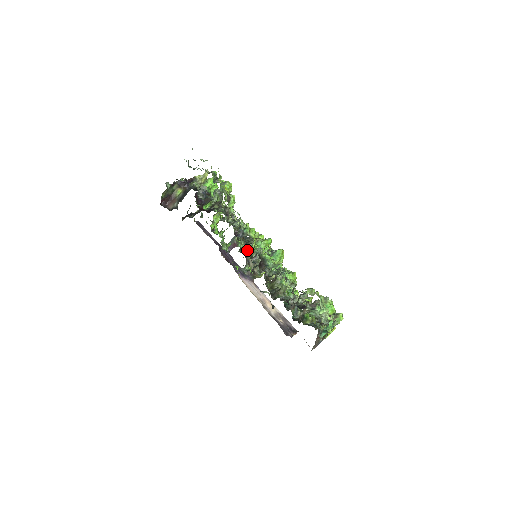
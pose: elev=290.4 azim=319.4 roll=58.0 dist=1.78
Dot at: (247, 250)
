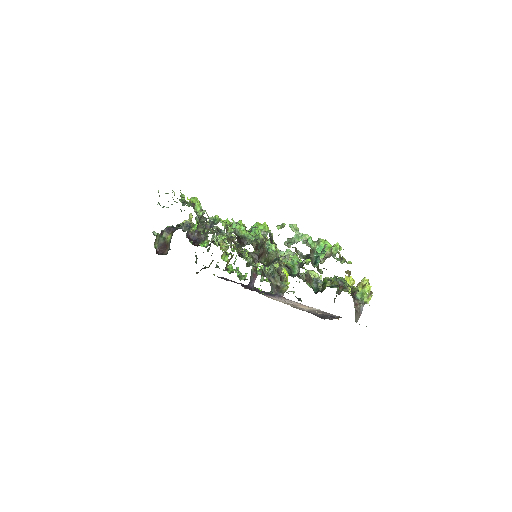
Dot at: (264, 271)
